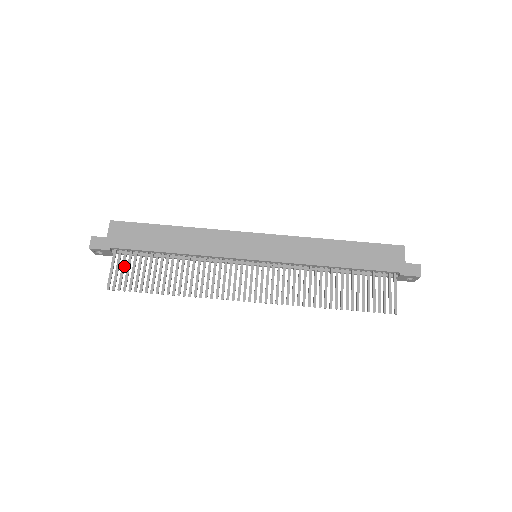
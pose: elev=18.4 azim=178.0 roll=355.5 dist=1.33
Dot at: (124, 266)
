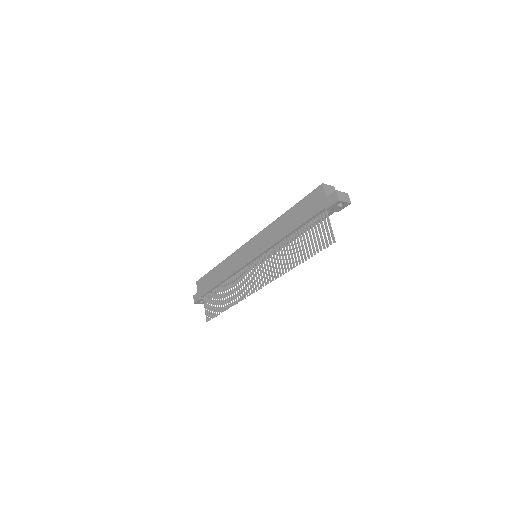
Dot at: occluded
